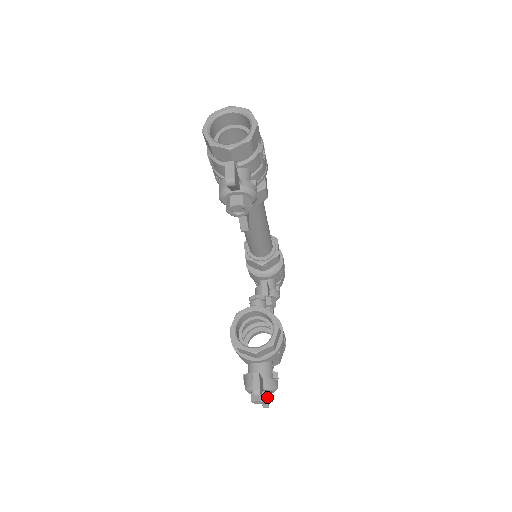
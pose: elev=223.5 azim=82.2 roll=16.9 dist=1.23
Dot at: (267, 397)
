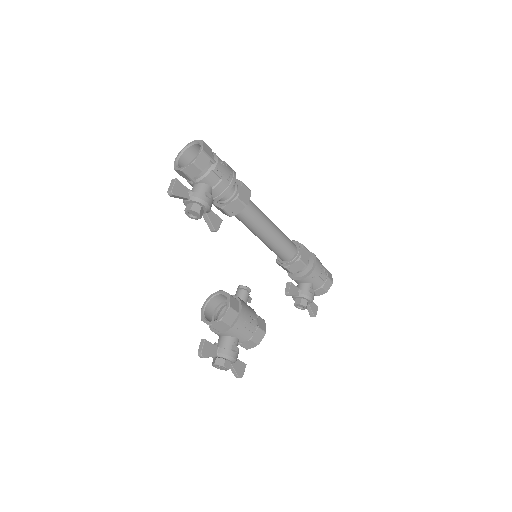
Dot at: (220, 363)
